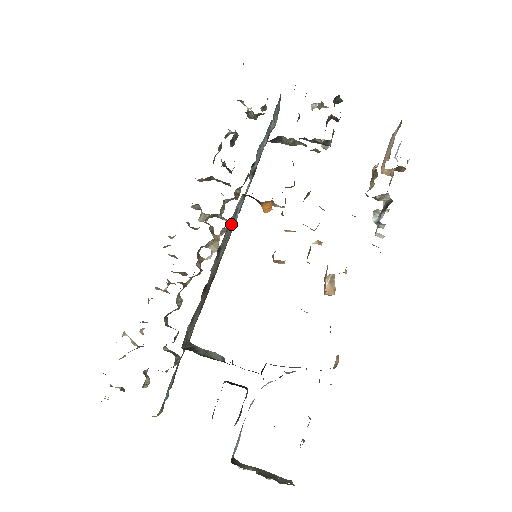
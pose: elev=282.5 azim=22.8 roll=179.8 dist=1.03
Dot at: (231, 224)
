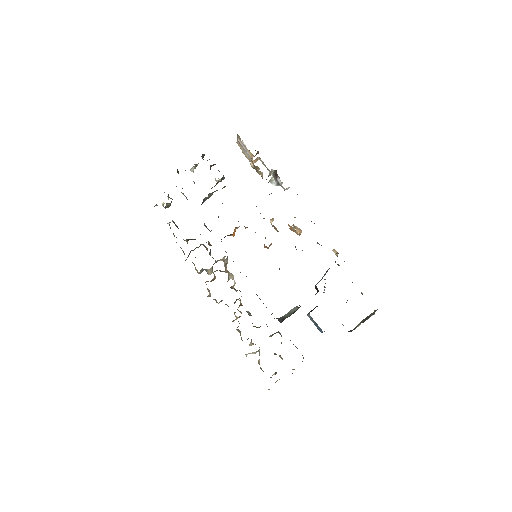
Dot at: occluded
